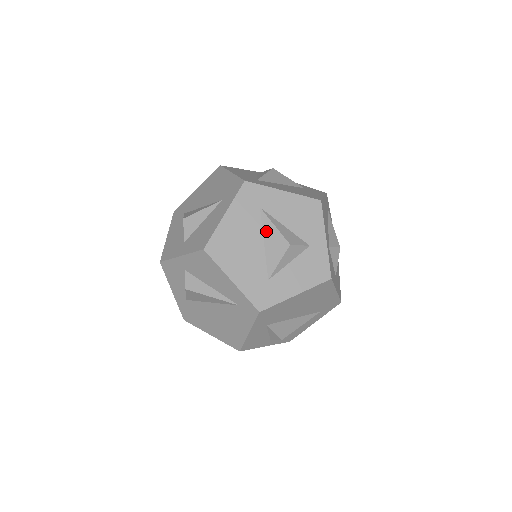
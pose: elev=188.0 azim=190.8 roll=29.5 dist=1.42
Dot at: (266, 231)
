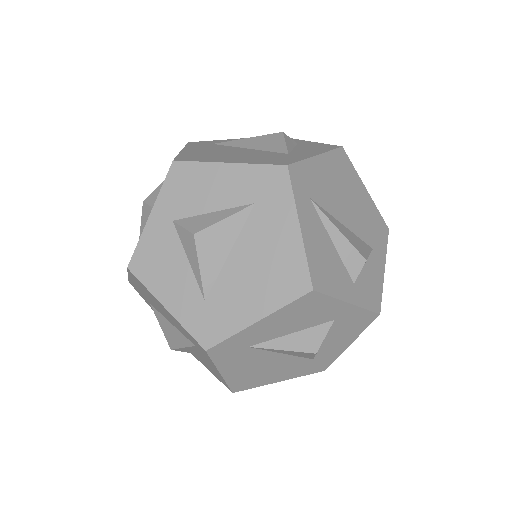
Dot at: (276, 352)
